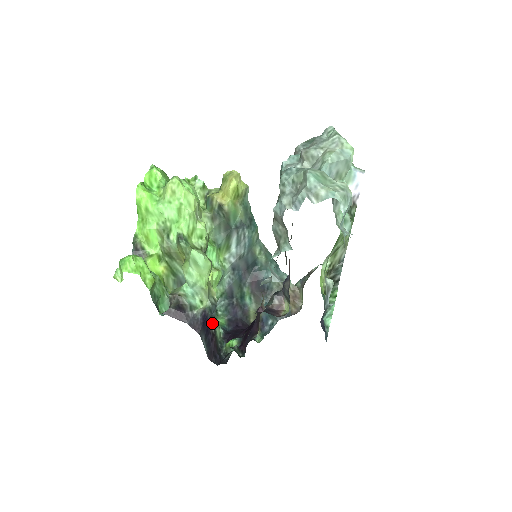
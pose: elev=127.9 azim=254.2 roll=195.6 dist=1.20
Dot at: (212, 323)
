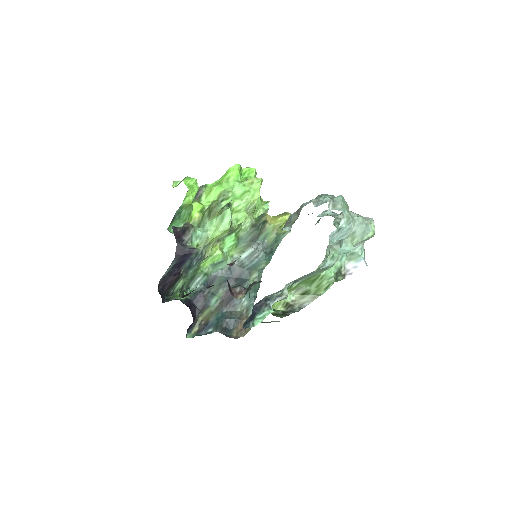
Dot at: (187, 266)
